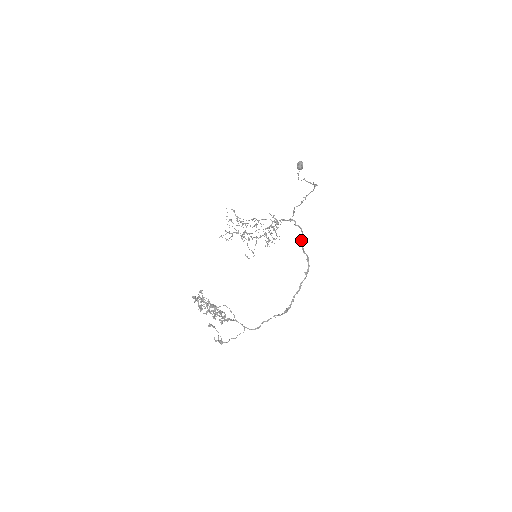
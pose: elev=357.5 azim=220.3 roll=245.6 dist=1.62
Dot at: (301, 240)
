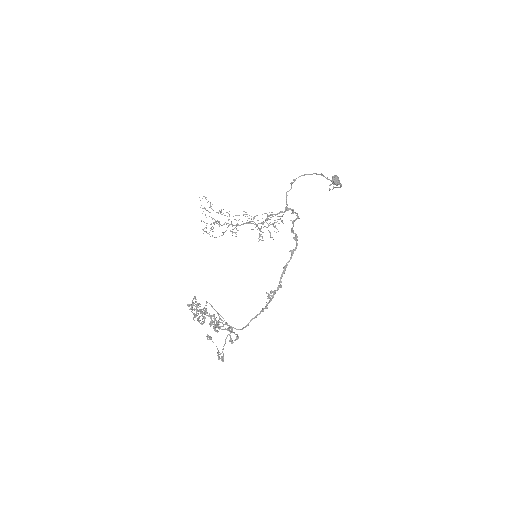
Dot at: (292, 222)
